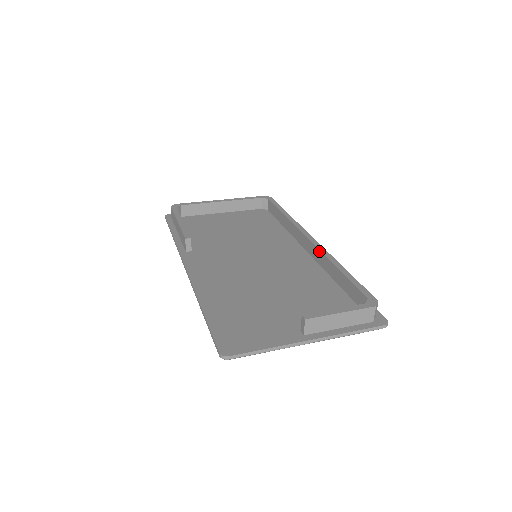
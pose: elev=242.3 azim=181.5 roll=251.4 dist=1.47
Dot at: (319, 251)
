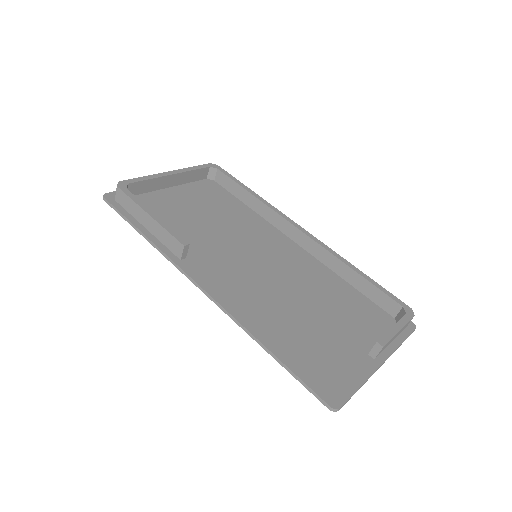
Dot at: (322, 248)
